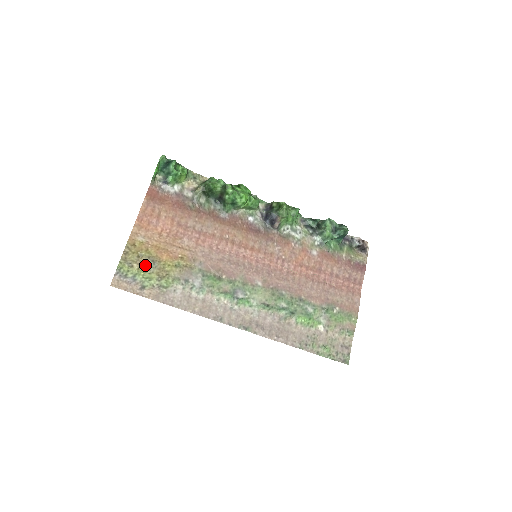
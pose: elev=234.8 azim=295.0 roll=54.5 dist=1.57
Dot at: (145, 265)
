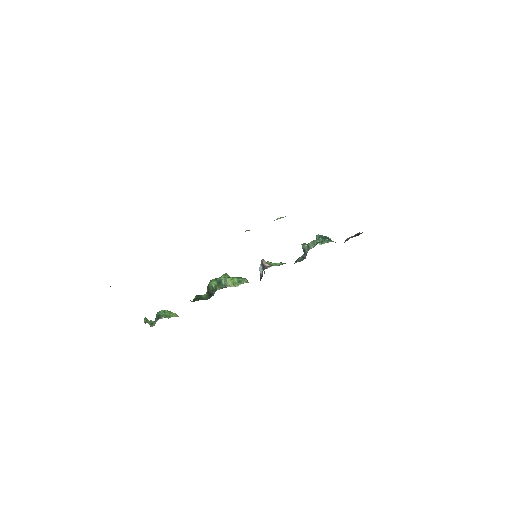
Dot at: occluded
